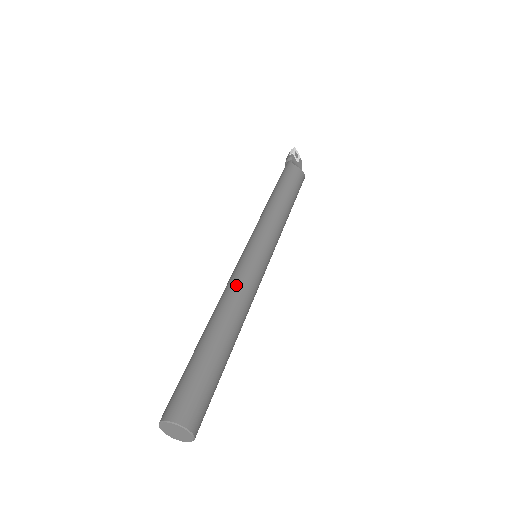
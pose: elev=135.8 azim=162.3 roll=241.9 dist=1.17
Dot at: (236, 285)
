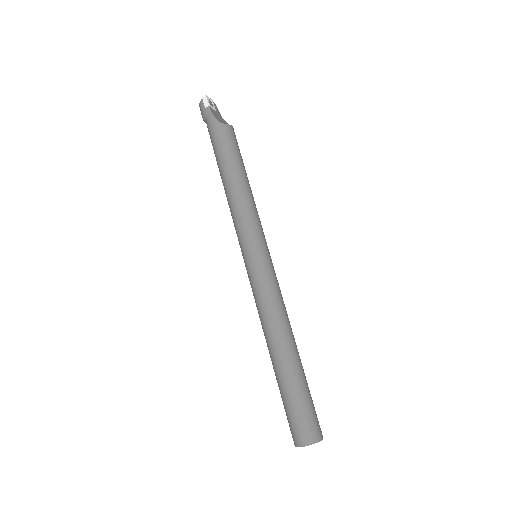
Dot at: (271, 304)
